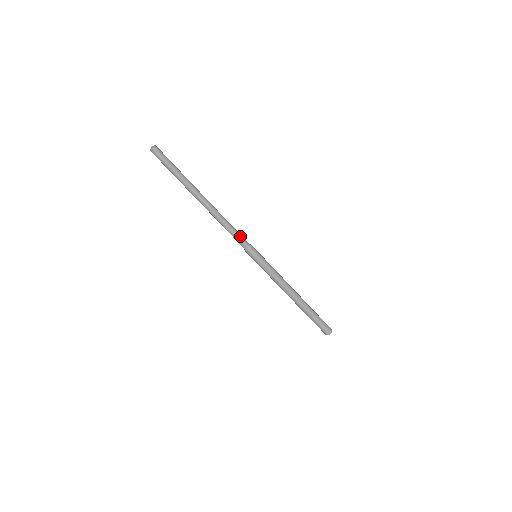
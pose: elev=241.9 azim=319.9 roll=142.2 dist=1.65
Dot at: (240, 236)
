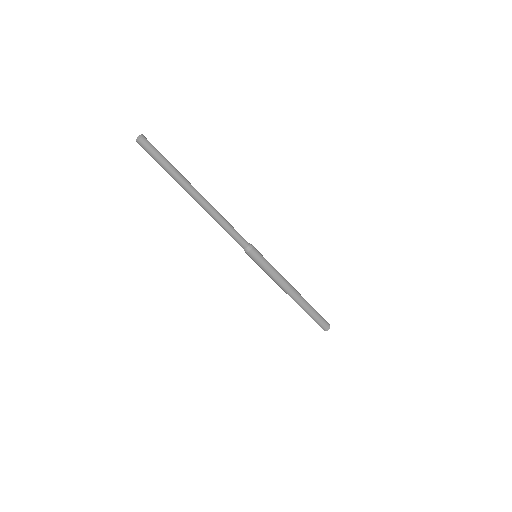
Dot at: (240, 236)
